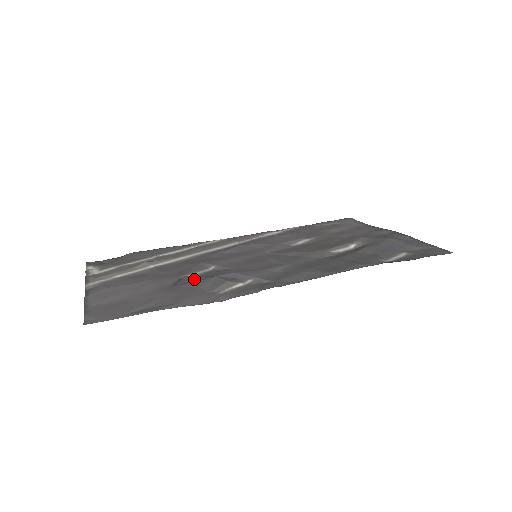
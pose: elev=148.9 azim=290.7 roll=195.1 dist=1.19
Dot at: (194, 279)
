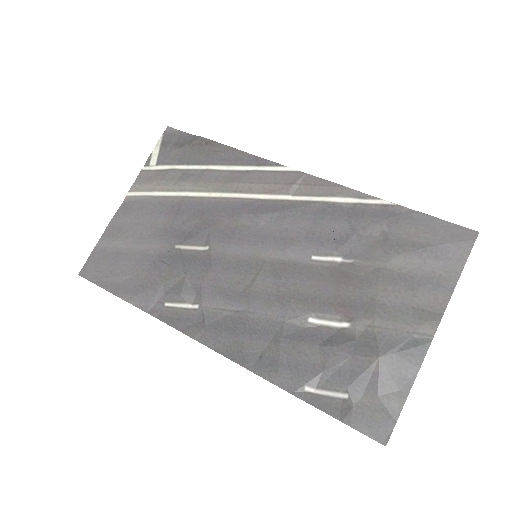
Dot at: (174, 262)
